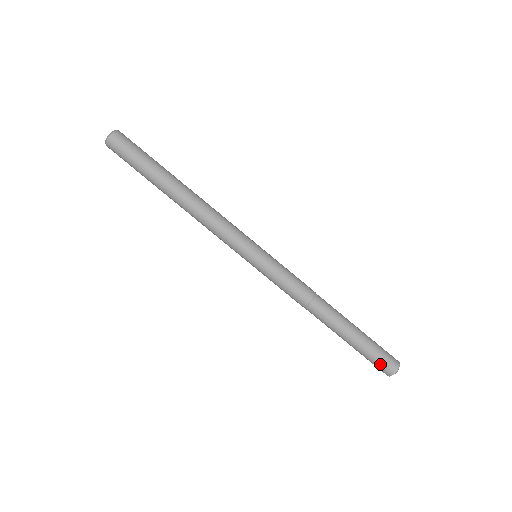
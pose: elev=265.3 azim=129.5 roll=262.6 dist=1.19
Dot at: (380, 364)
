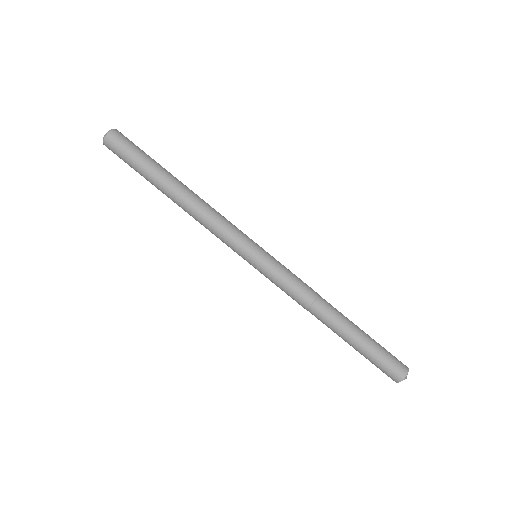
Dot at: (383, 371)
